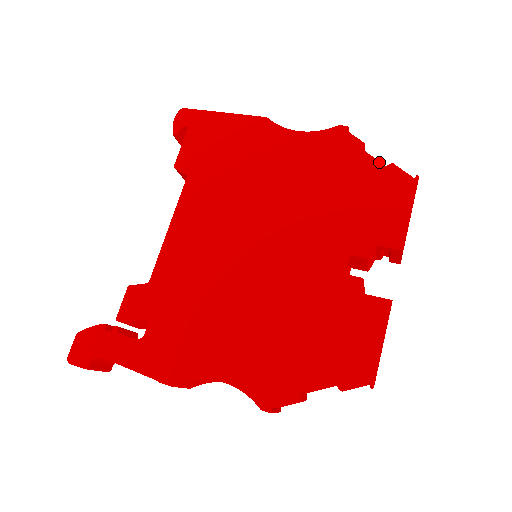
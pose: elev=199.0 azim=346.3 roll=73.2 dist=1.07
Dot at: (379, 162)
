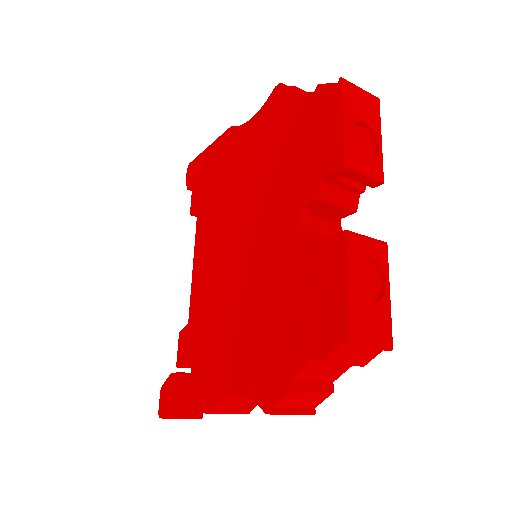
Dot at: (308, 93)
